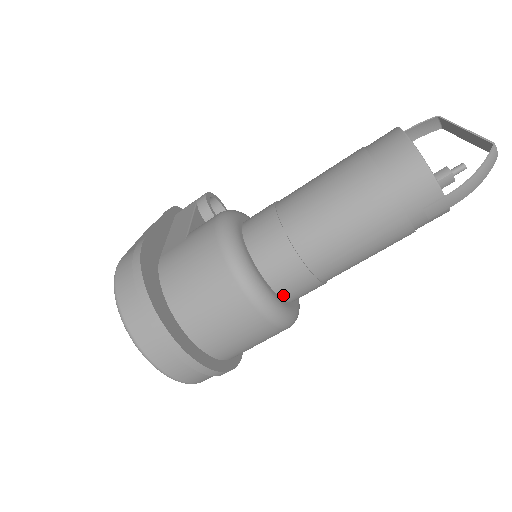
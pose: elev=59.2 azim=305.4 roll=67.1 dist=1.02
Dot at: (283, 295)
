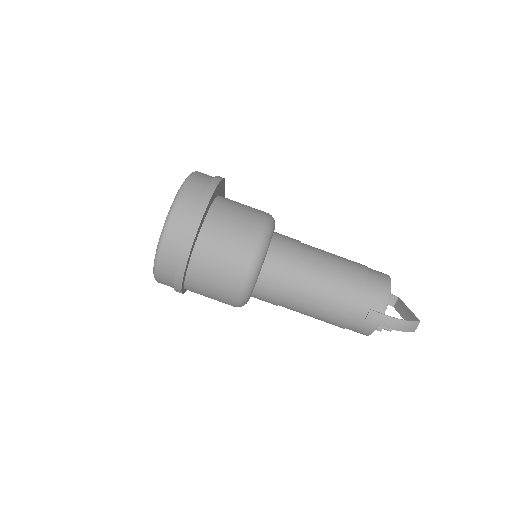
Dot at: (262, 275)
